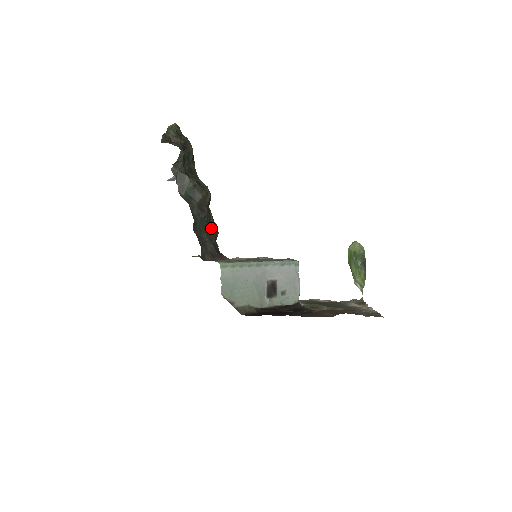
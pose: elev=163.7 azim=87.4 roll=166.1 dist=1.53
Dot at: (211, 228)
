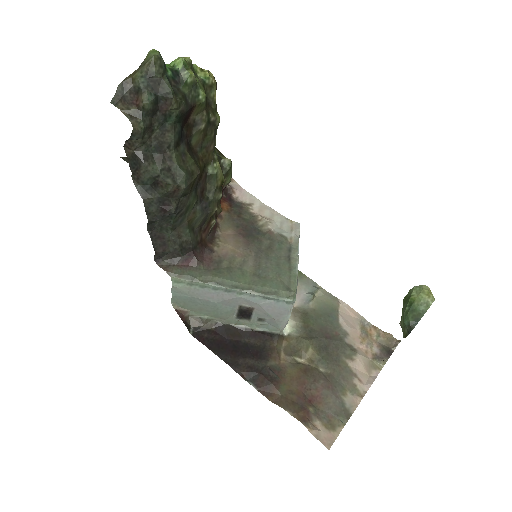
Dot at: (191, 216)
